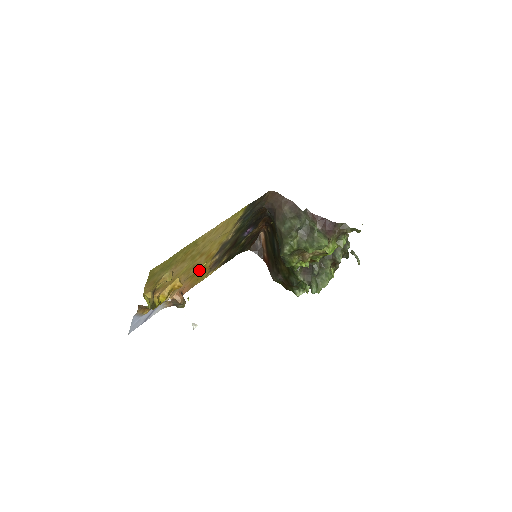
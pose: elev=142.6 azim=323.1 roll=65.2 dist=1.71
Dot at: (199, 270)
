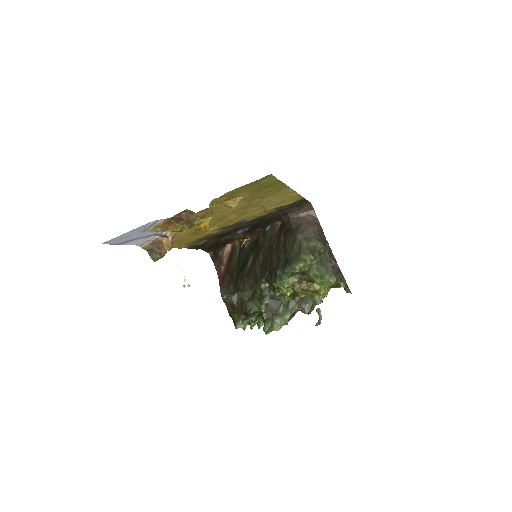
Dot at: (203, 230)
